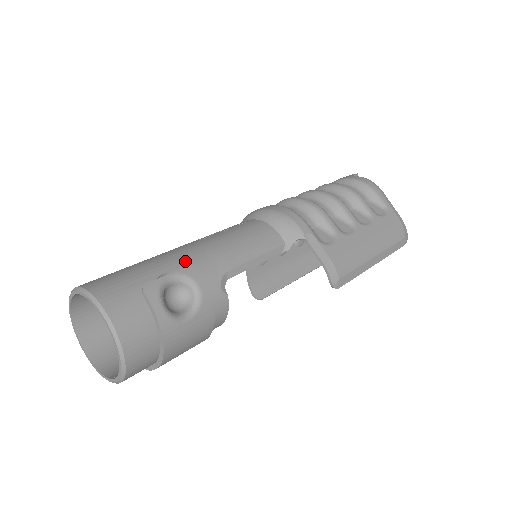
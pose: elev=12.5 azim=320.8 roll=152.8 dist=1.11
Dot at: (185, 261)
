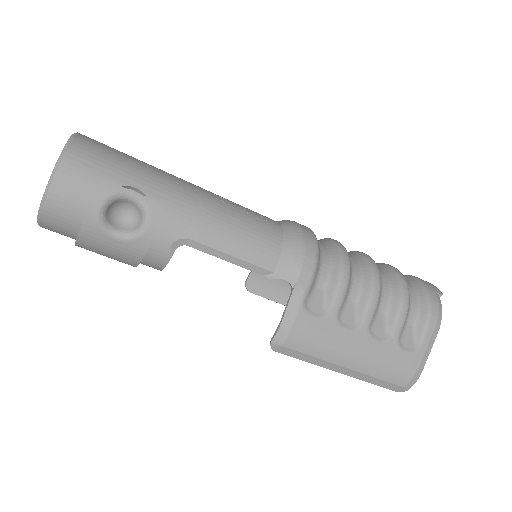
Dot at: (168, 197)
